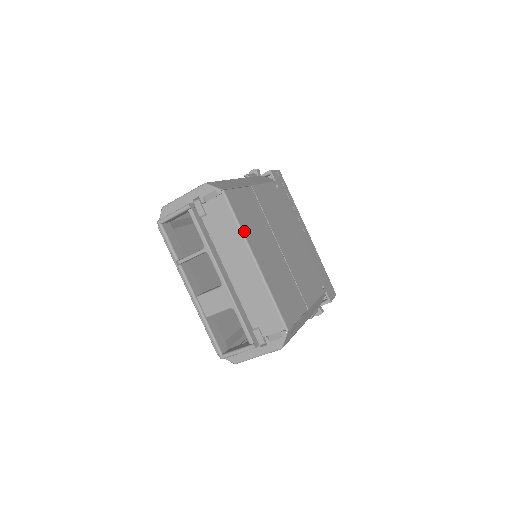
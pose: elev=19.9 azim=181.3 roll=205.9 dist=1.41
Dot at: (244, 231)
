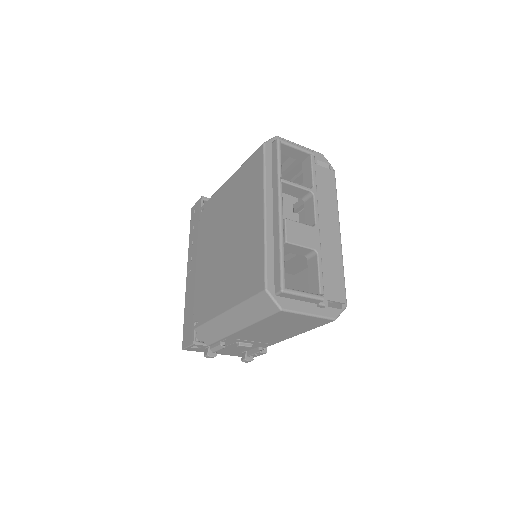
Dot at: (336, 208)
